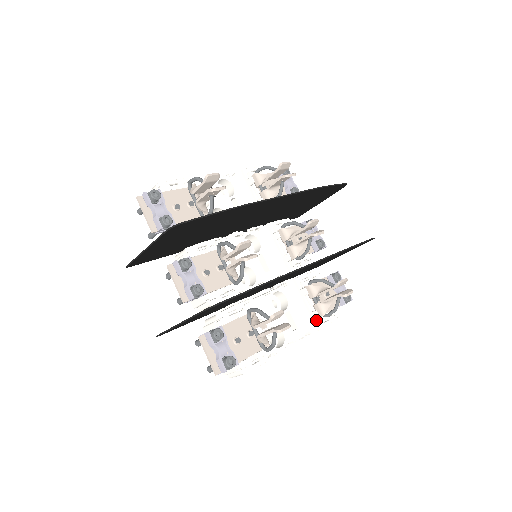
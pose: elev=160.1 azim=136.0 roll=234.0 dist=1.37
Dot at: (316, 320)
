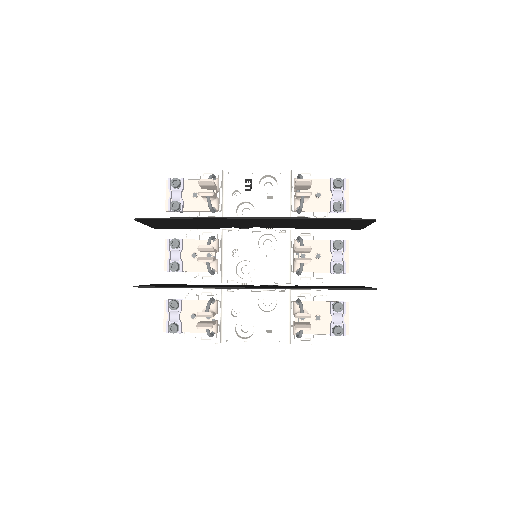
Dot at: occluded
